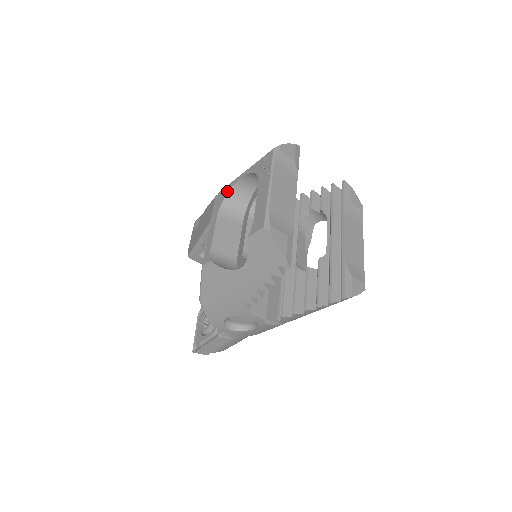
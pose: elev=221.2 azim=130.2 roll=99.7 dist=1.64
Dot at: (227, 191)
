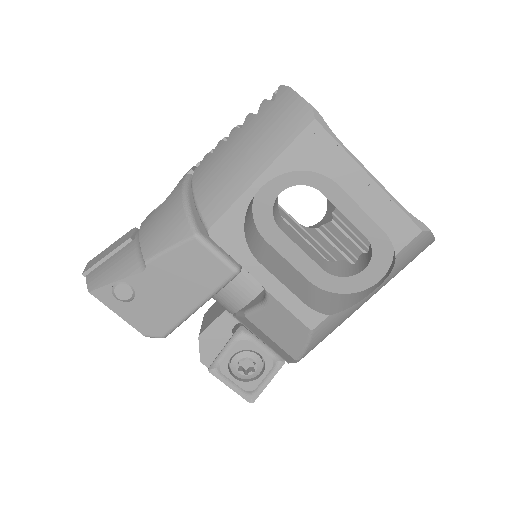
Dot at: (240, 220)
